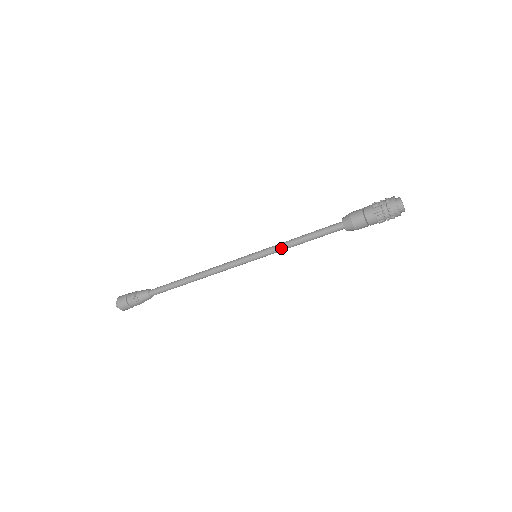
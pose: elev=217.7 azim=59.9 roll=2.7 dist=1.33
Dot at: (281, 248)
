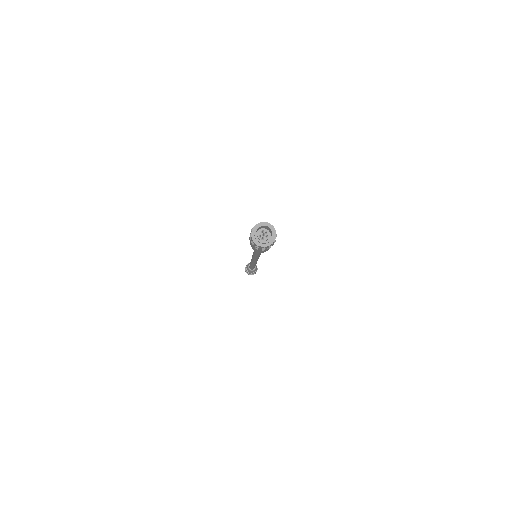
Dot at: occluded
